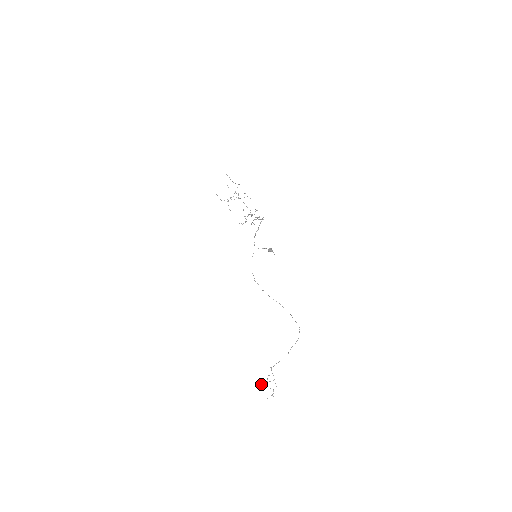
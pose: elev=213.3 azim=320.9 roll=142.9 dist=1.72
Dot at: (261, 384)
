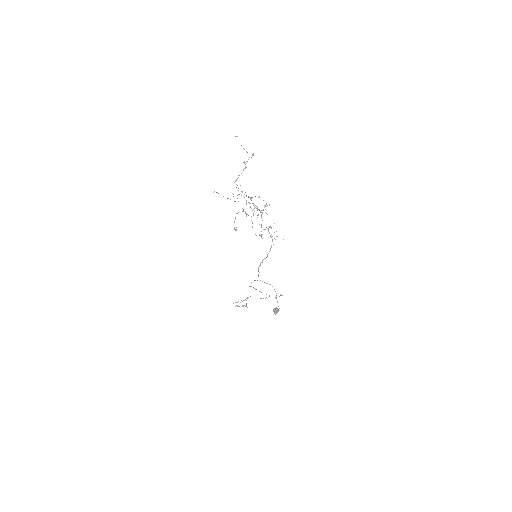
Dot at: occluded
